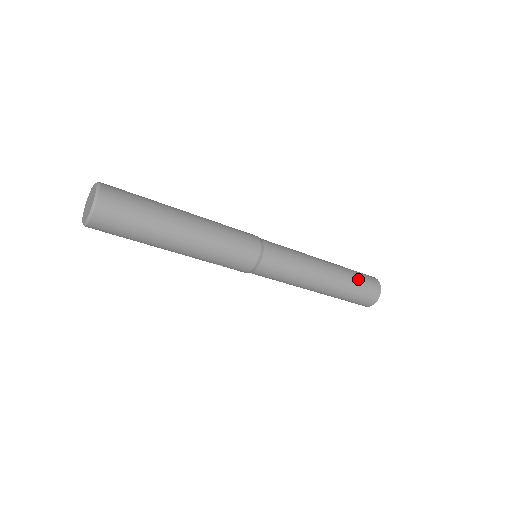
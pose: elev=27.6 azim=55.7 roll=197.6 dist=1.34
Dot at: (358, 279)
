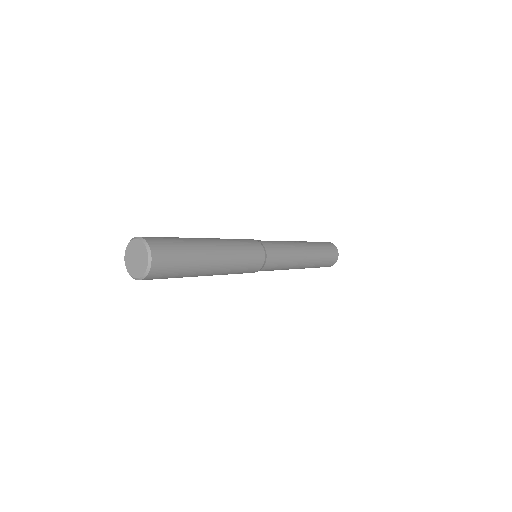
Dot at: (320, 266)
